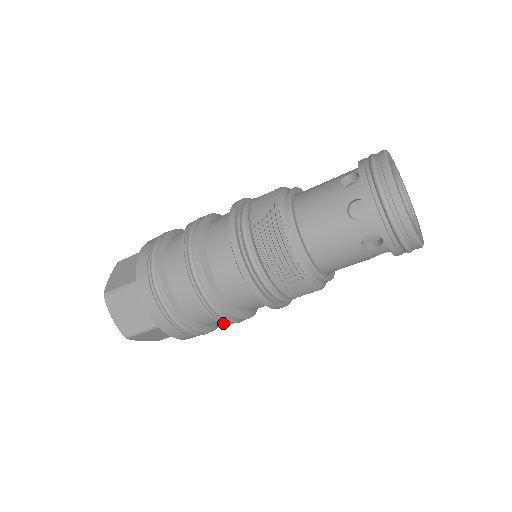
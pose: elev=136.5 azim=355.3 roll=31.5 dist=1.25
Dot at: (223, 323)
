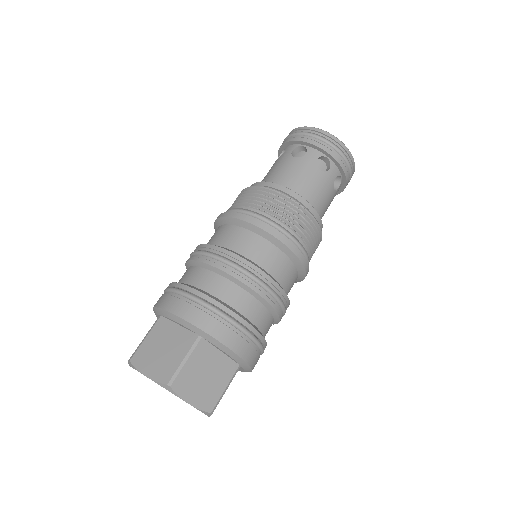
Dot at: (280, 320)
